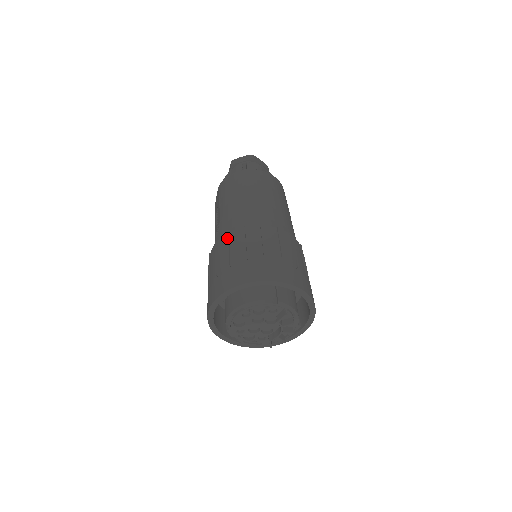
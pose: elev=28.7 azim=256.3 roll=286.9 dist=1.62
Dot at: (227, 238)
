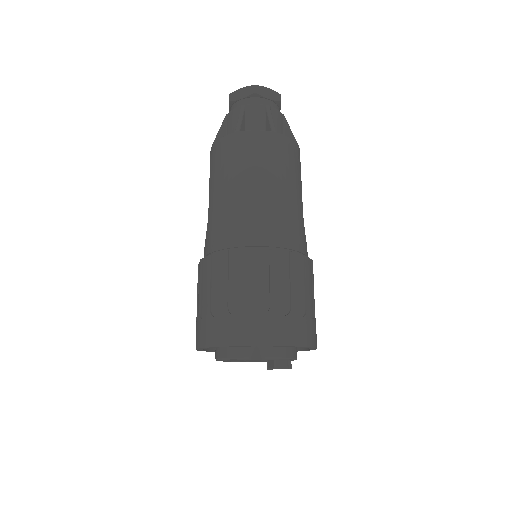
Dot at: (209, 264)
